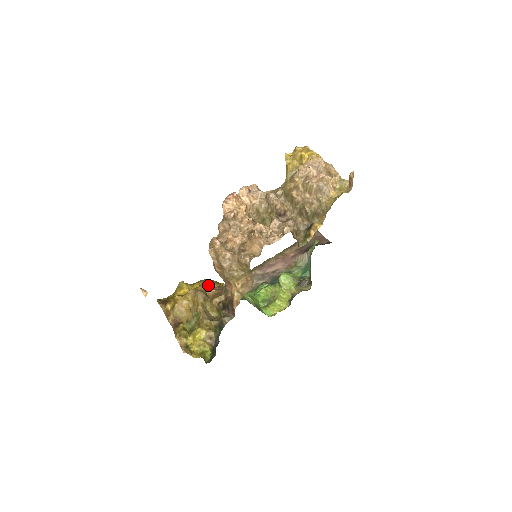
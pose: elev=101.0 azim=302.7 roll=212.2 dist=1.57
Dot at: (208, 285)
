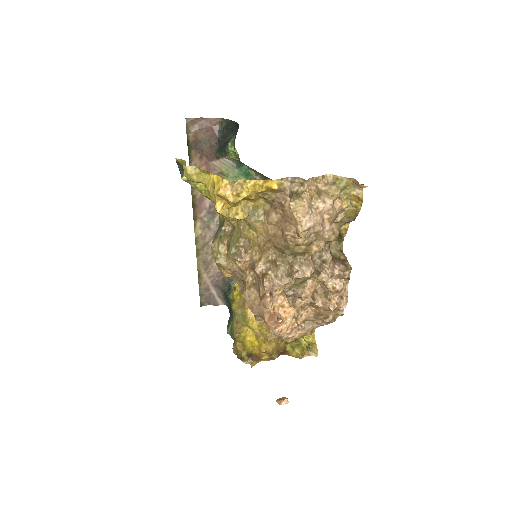
Dot at: occluded
